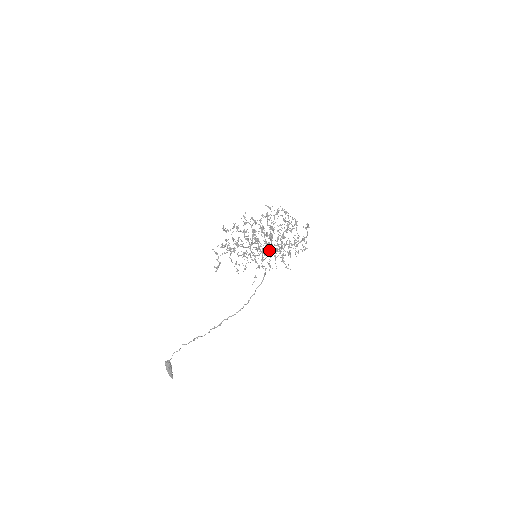
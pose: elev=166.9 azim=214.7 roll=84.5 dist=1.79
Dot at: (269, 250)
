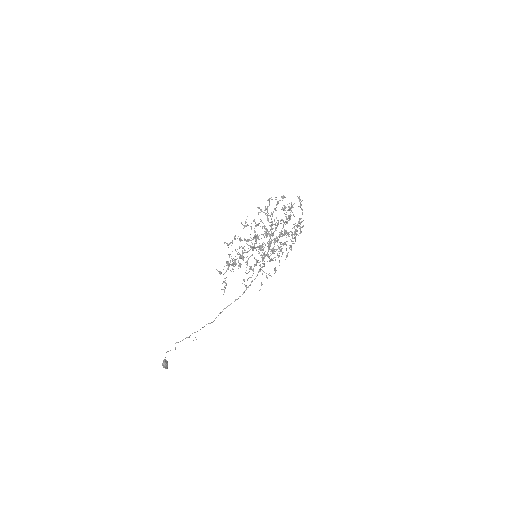
Dot at: (274, 253)
